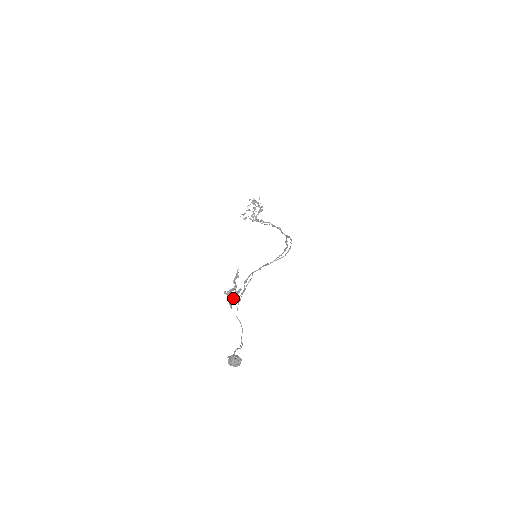
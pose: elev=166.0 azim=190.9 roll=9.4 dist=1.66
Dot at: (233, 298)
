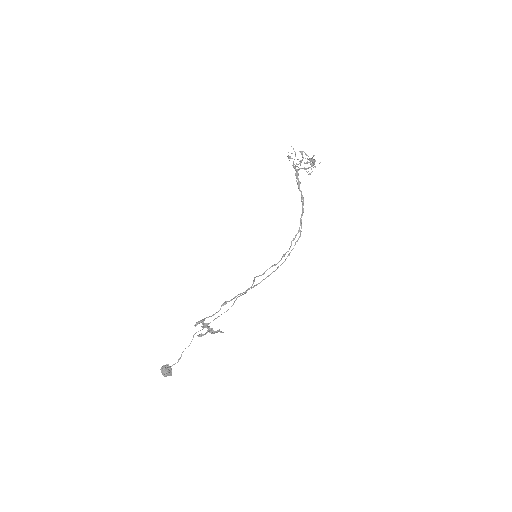
Dot at: (203, 323)
